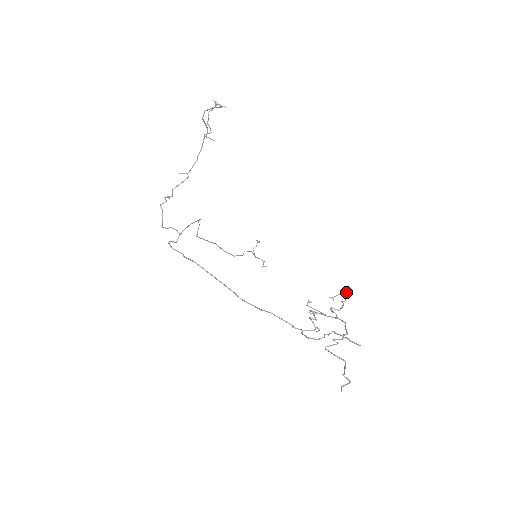
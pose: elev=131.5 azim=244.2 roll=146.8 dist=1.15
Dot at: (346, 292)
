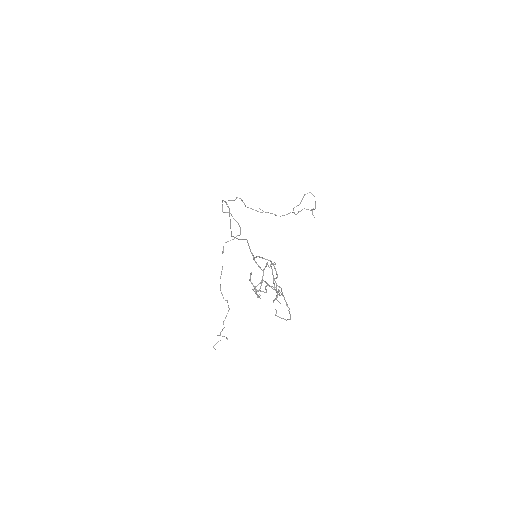
Dot at: occluded
